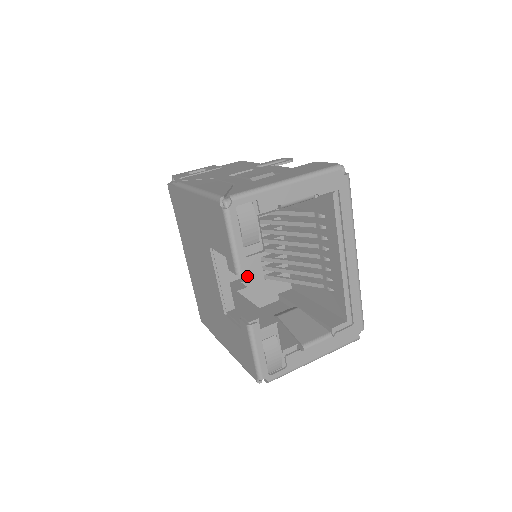
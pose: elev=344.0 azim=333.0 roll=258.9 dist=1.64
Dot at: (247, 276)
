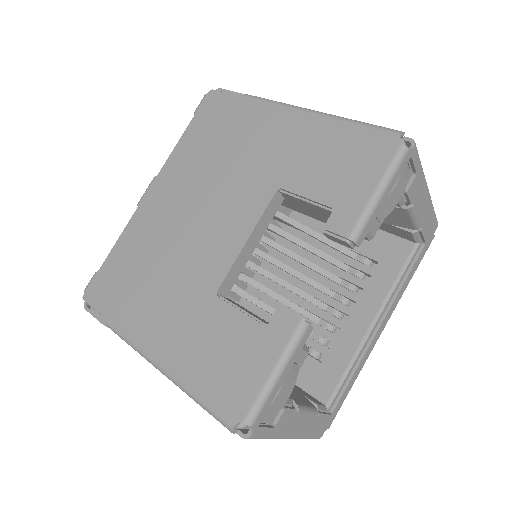
Dot at: occluded
